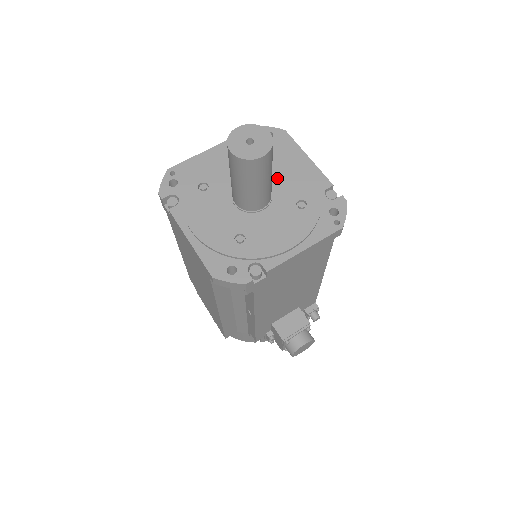
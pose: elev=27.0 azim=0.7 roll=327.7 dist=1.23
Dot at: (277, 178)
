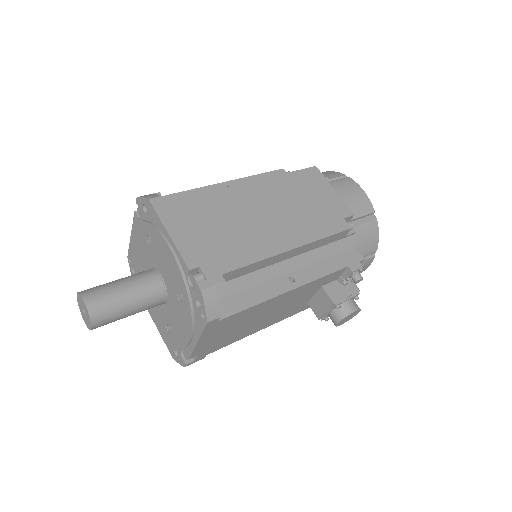
Dot at: (161, 266)
